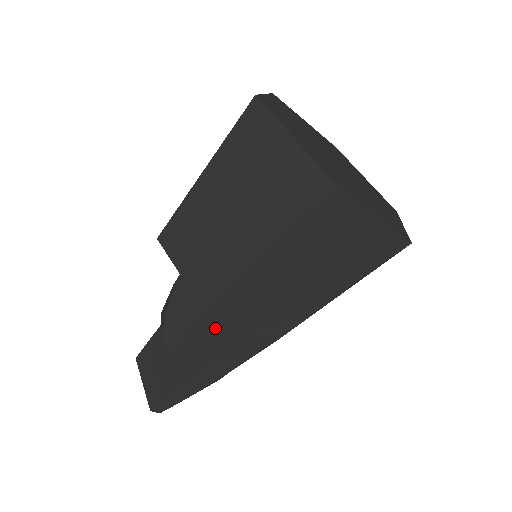
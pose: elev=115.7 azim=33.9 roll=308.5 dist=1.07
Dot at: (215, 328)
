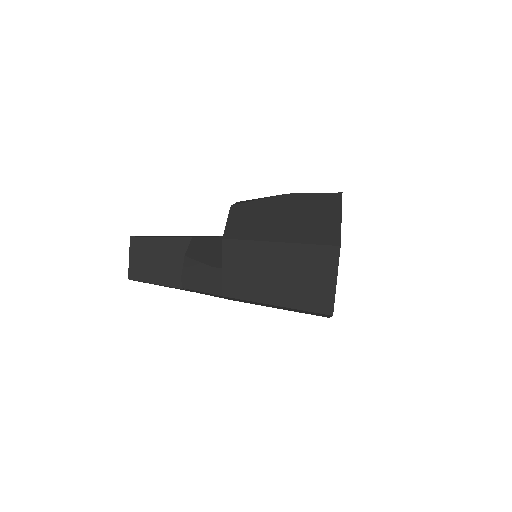
Dot at: (216, 295)
